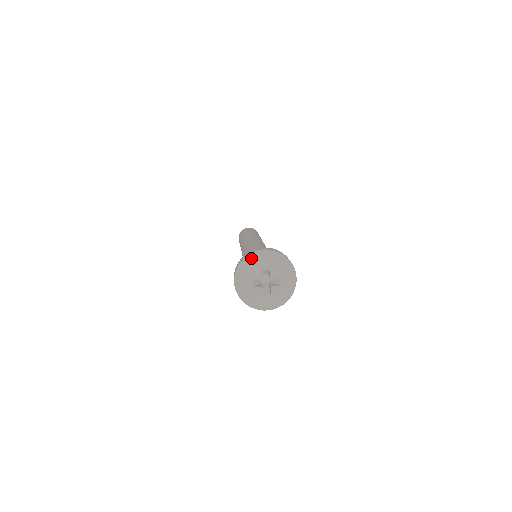
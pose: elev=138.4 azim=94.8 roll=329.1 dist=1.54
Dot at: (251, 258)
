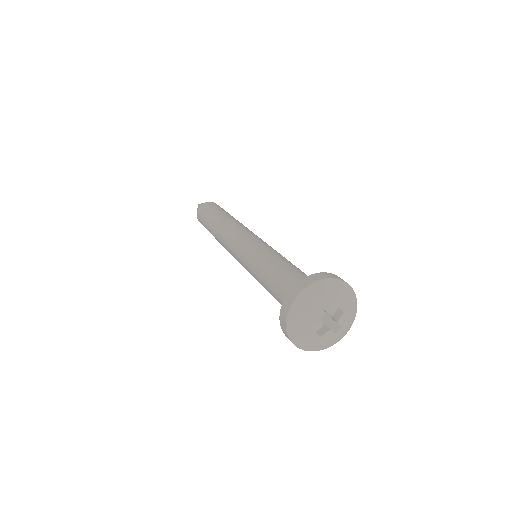
Dot at: (295, 314)
